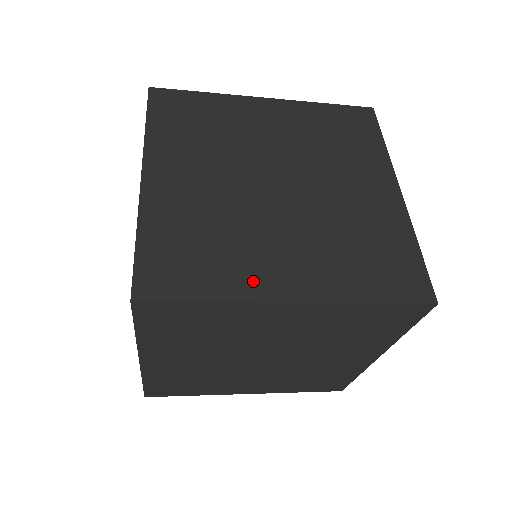
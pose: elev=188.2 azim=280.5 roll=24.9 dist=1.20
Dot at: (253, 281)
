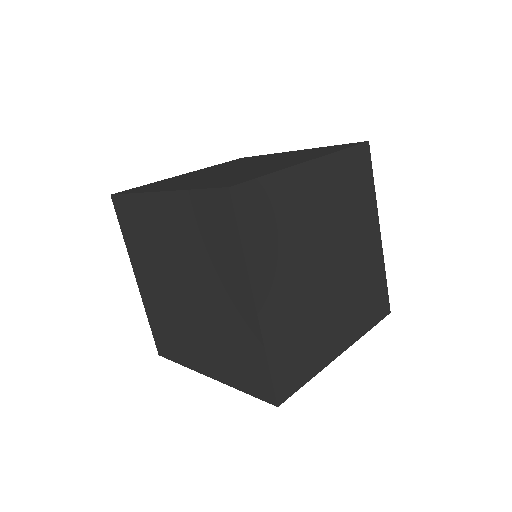
Dot at: (158, 188)
